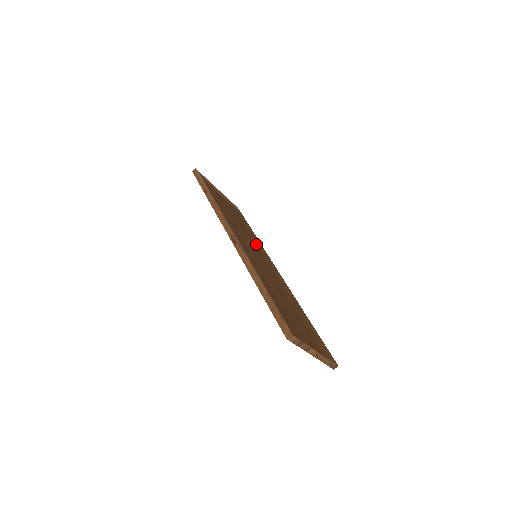
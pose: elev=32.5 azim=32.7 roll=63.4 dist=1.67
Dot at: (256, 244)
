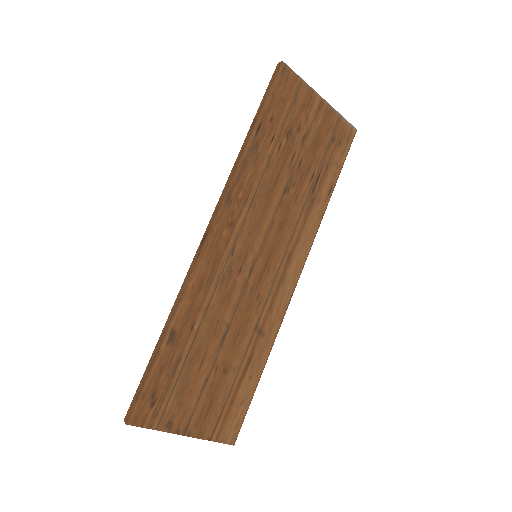
Dot at: (294, 226)
